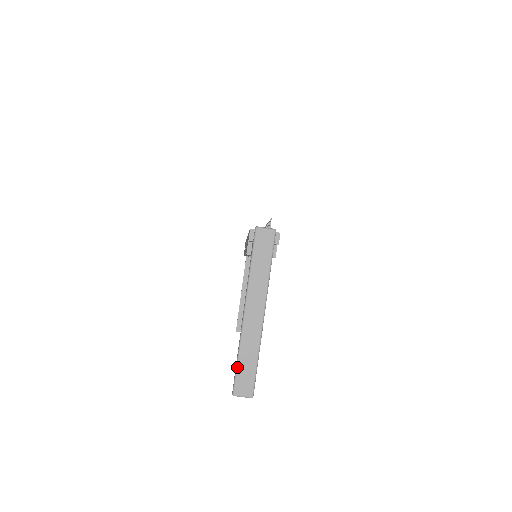
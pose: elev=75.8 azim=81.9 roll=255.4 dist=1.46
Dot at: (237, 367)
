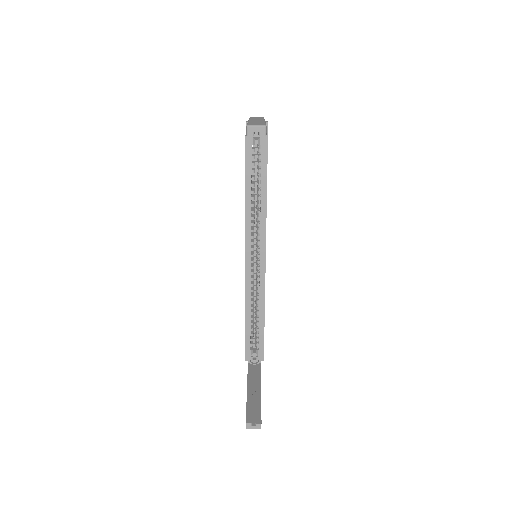
Dot at: (248, 123)
